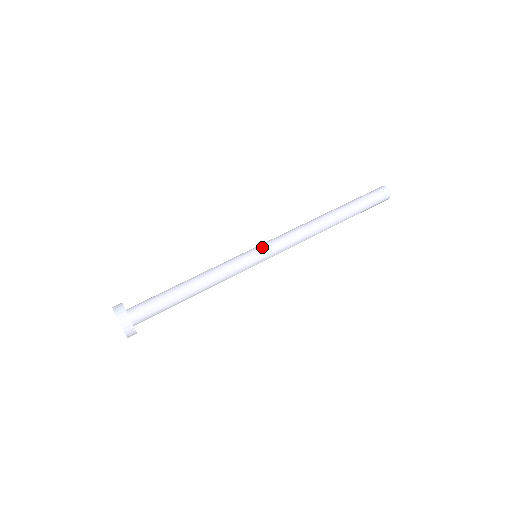
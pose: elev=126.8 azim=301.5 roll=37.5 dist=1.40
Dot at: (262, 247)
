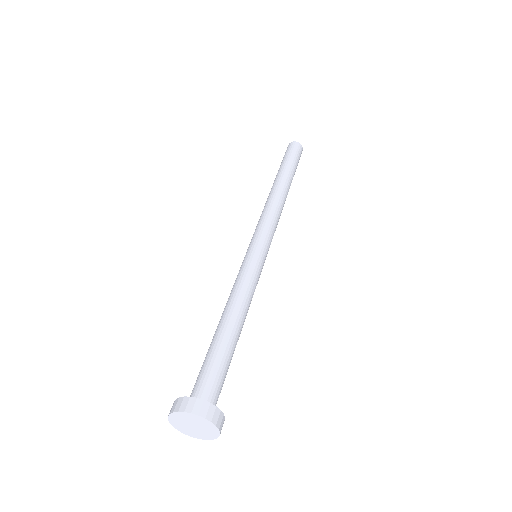
Dot at: (250, 244)
